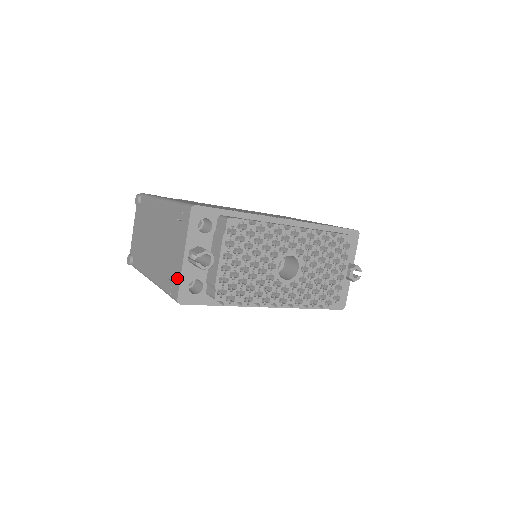
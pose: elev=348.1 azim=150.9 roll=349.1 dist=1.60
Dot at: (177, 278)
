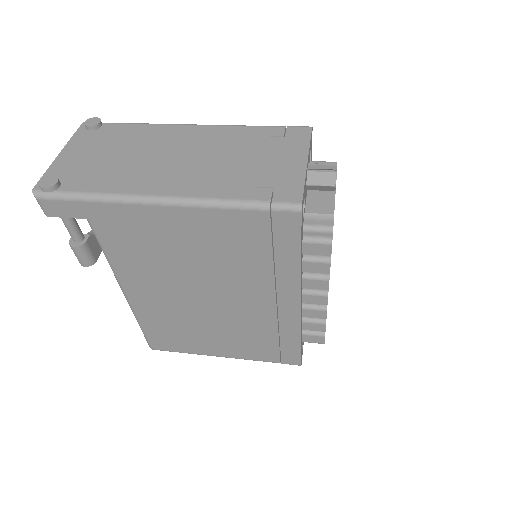
Dot at: (293, 182)
